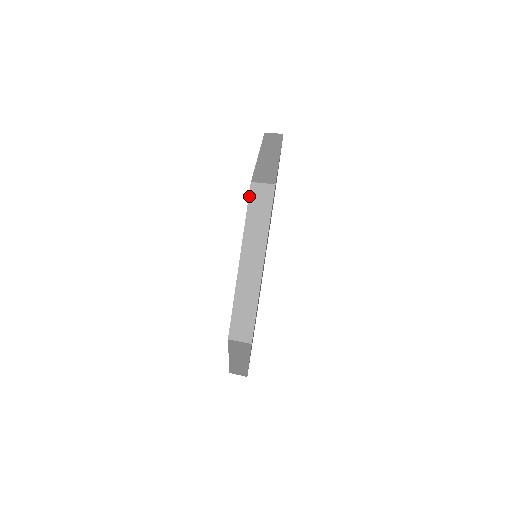
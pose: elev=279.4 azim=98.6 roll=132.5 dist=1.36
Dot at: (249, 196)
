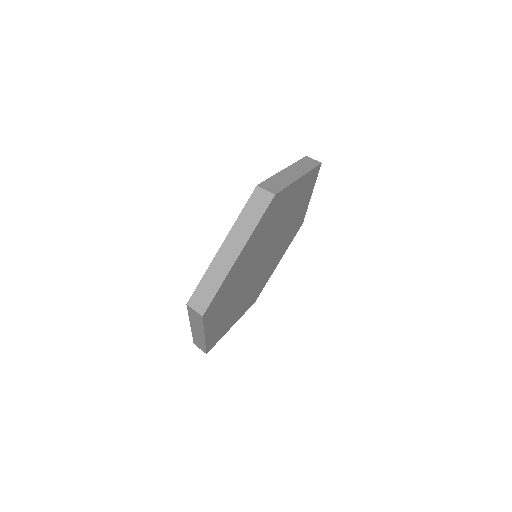
Dot at: (251, 196)
